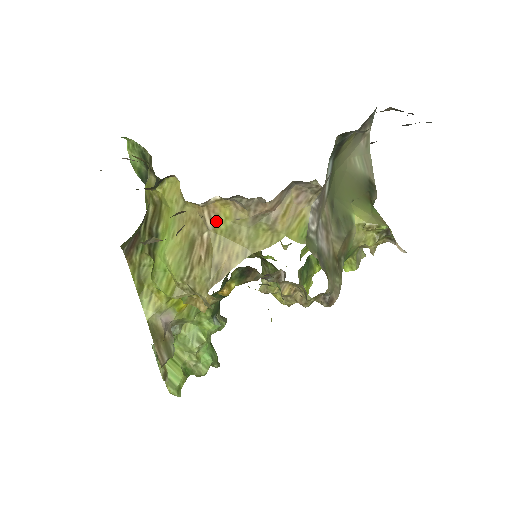
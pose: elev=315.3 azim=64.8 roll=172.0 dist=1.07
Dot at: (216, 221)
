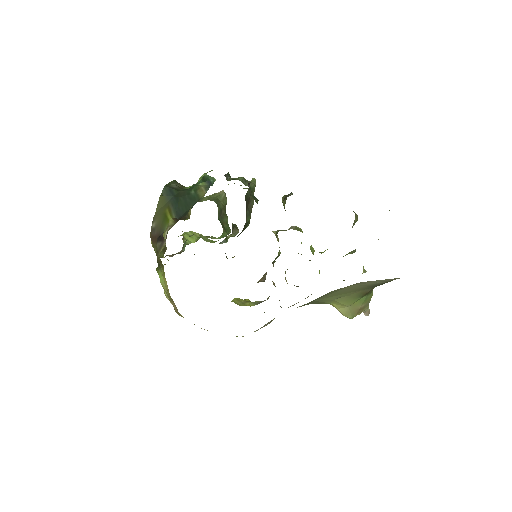
Dot at: occluded
